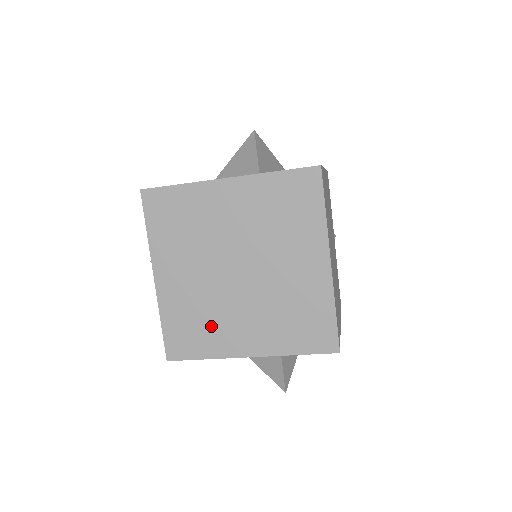
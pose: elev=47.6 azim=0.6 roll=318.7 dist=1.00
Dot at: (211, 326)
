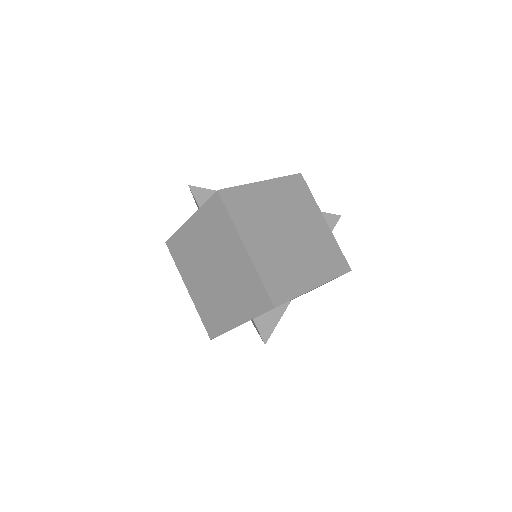
Dot at: (217, 311)
